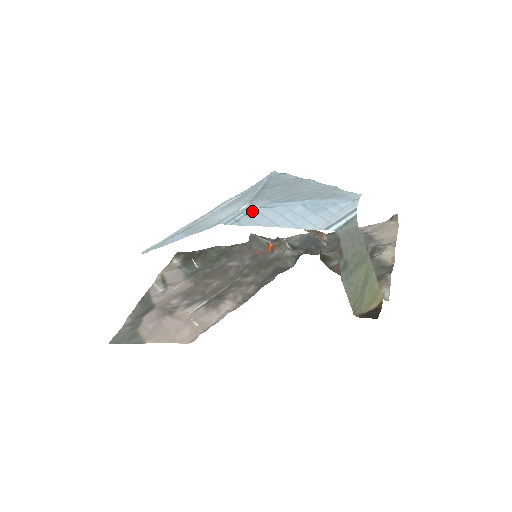
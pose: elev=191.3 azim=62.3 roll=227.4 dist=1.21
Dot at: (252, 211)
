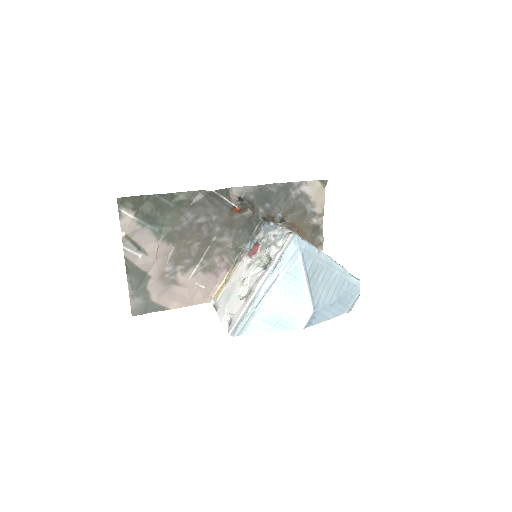
Dot at: (317, 314)
